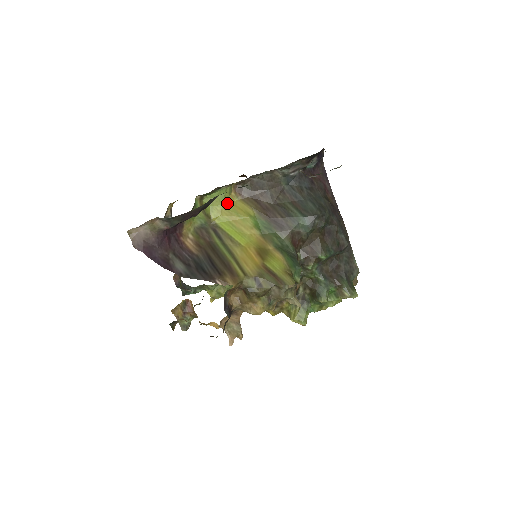
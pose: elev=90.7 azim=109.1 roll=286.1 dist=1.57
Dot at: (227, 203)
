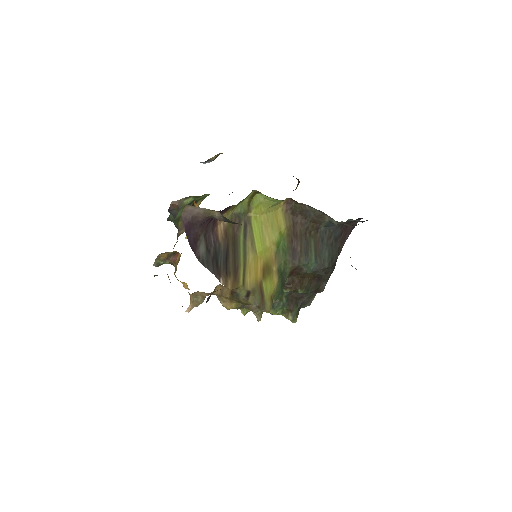
Dot at: (272, 209)
